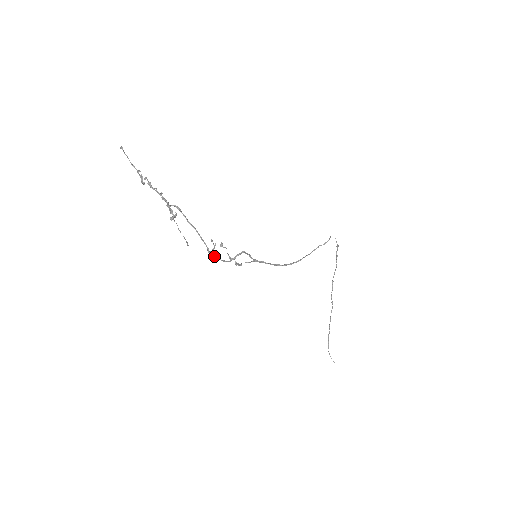
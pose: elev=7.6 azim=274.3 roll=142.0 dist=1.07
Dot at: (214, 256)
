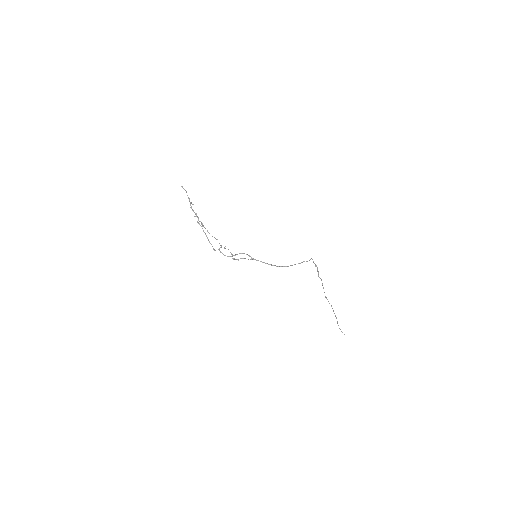
Dot at: (220, 252)
